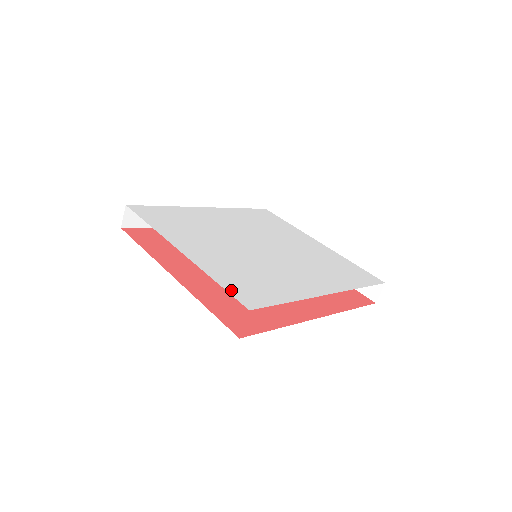
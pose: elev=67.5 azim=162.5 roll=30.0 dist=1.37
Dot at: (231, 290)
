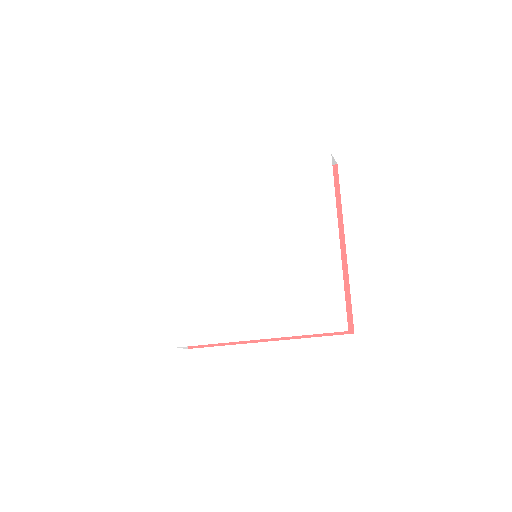
Dot at: (179, 323)
